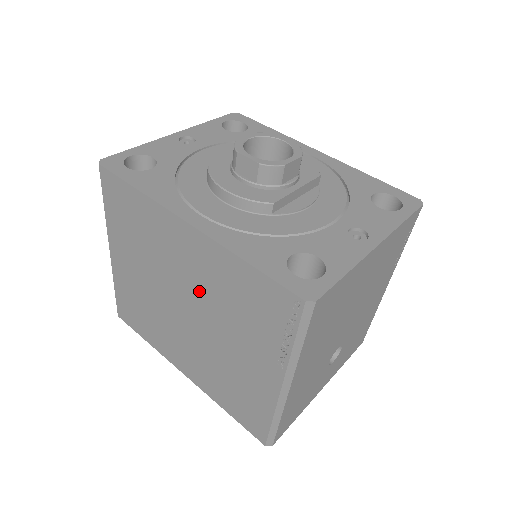
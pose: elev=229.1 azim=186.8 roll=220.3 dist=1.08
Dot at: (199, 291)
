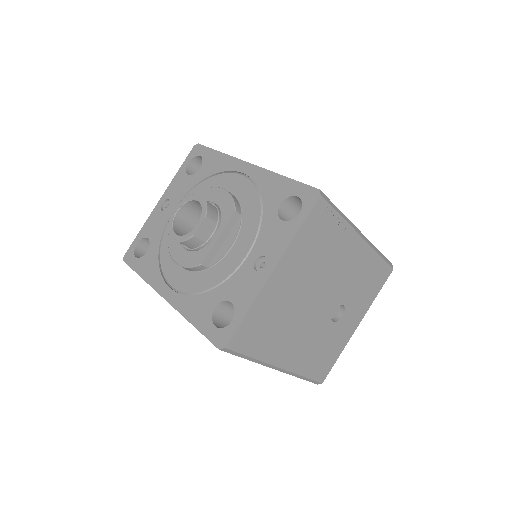
Dot at: occluded
